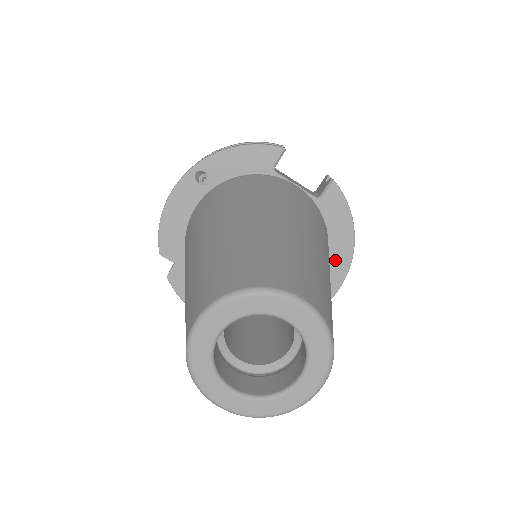
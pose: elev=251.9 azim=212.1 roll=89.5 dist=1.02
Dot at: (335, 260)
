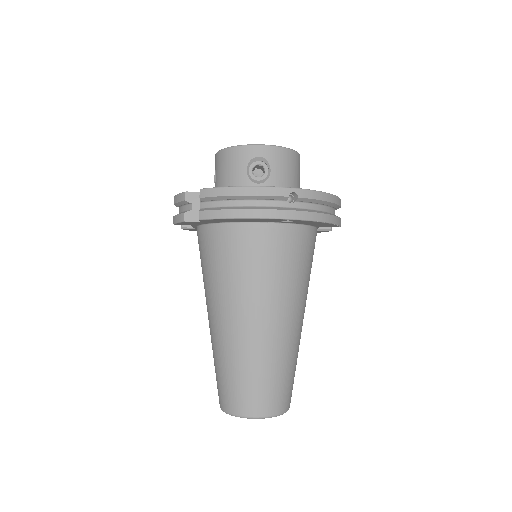
Dot at: occluded
